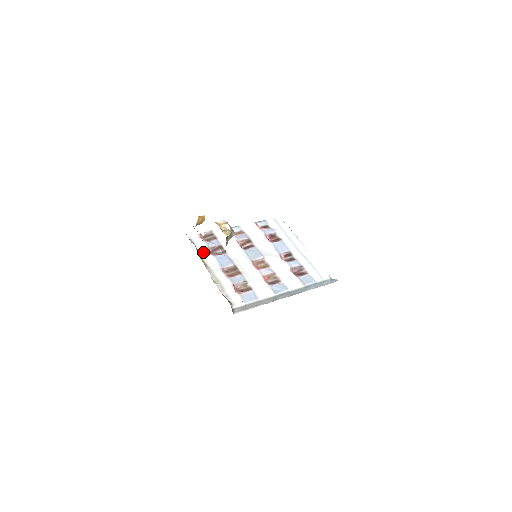
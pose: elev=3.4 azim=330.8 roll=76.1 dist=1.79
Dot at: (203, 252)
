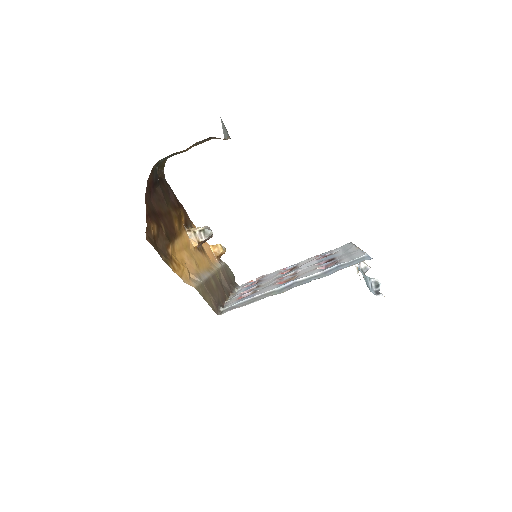
Dot at: occluded
